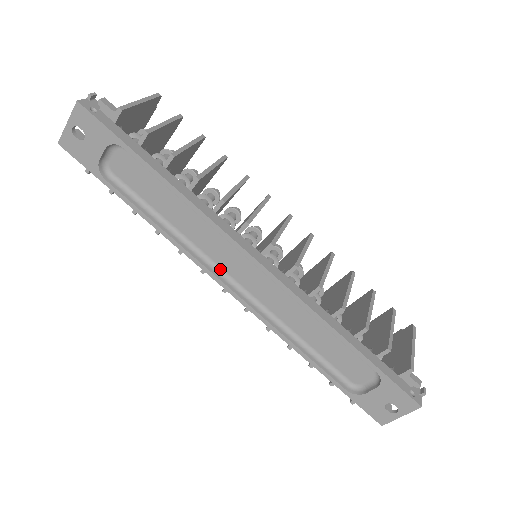
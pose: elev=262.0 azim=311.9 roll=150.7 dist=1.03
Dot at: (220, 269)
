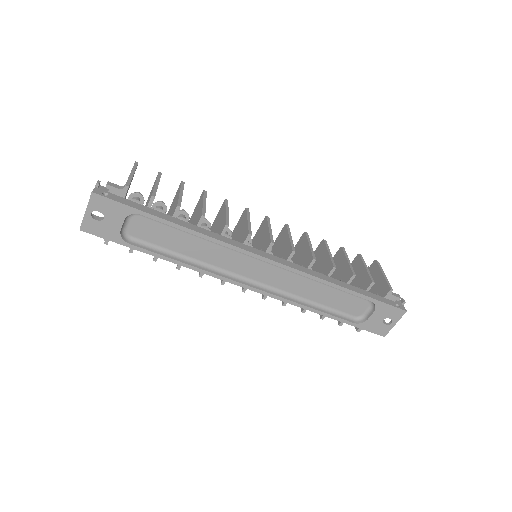
Dot at: (238, 276)
